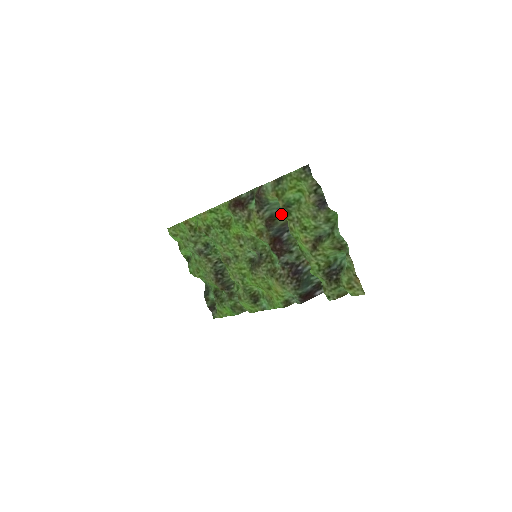
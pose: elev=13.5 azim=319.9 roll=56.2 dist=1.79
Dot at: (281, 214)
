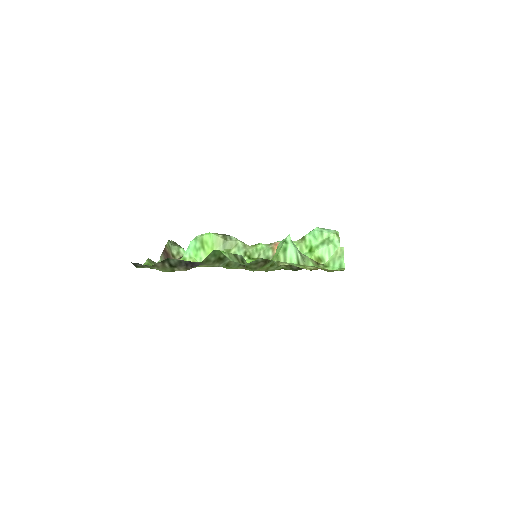
Dot at: occluded
